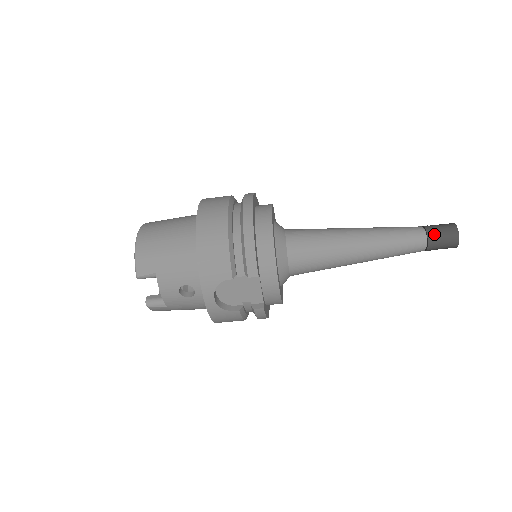
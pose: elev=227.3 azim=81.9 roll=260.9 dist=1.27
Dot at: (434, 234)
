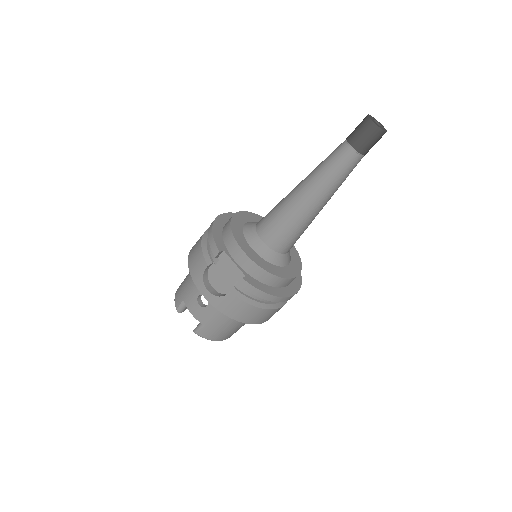
Dot at: (351, 135)
